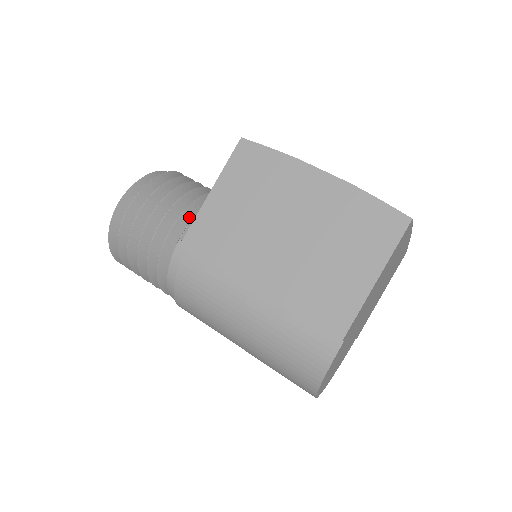
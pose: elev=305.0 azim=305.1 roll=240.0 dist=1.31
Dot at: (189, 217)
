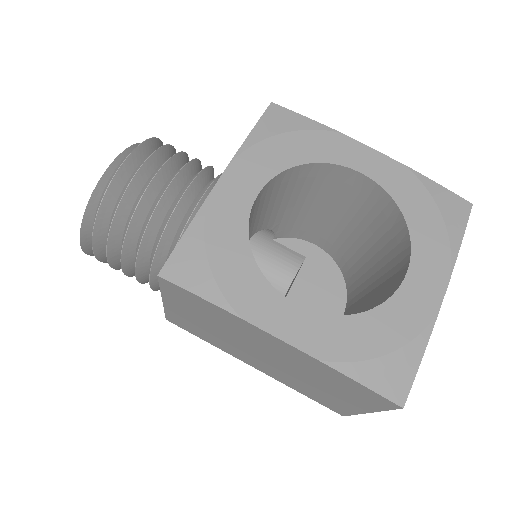
Dot at: (160, 267)
